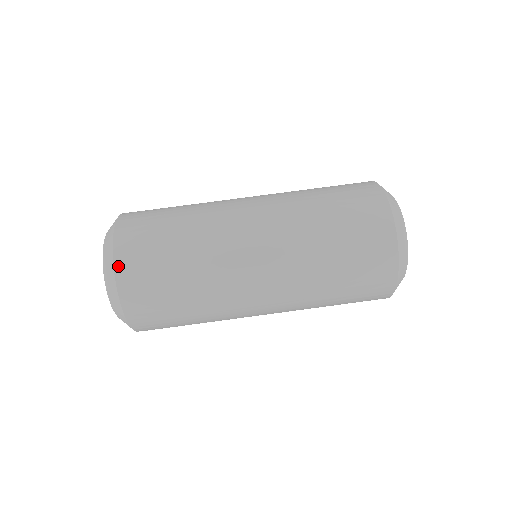
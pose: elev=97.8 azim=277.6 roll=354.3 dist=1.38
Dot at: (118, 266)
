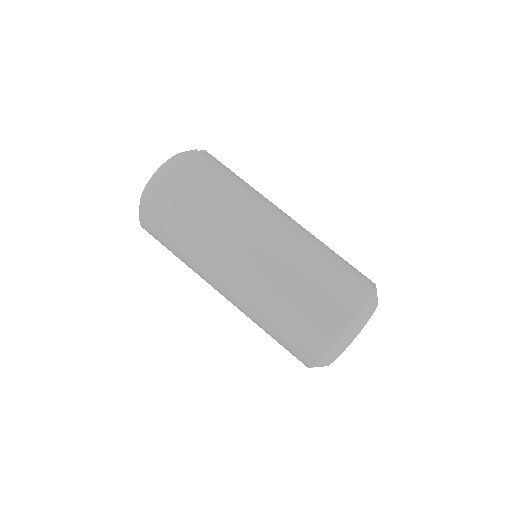
Dot at: (153, 192)
